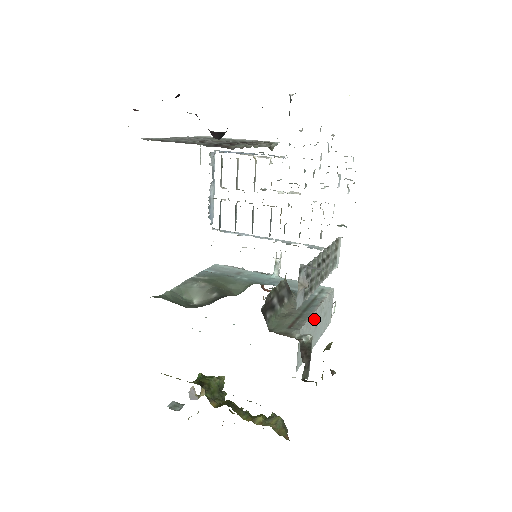
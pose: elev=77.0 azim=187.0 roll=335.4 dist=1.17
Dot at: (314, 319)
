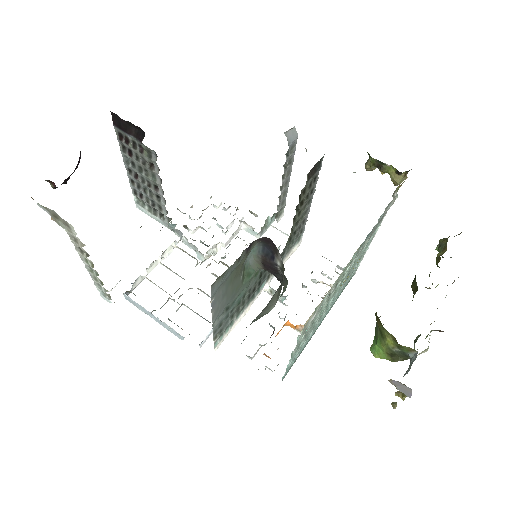
Dot at: occluded
